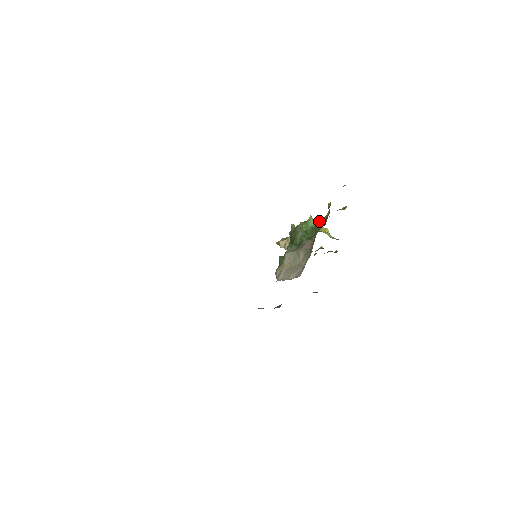
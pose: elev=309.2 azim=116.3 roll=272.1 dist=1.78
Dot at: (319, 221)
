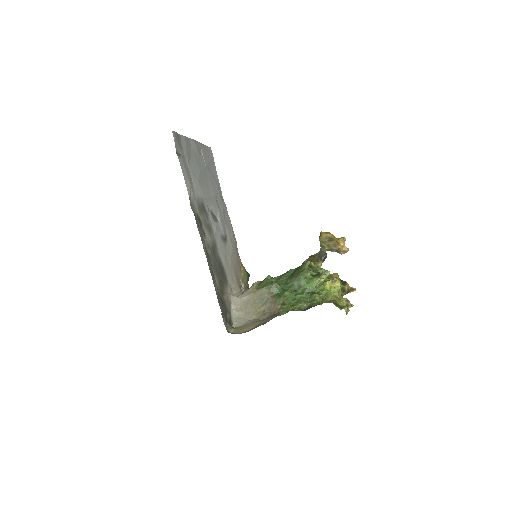
Dot at: (315, 294)
